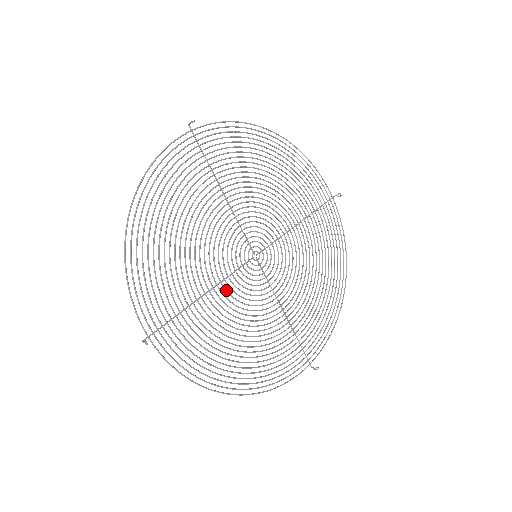
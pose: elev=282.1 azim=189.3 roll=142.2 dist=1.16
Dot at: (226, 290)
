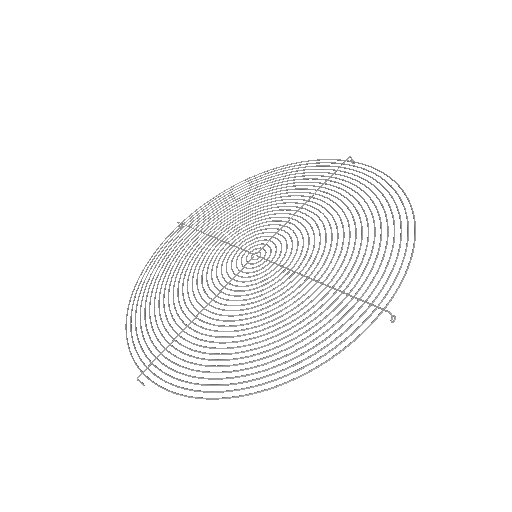
Dot at: (213, 292)
